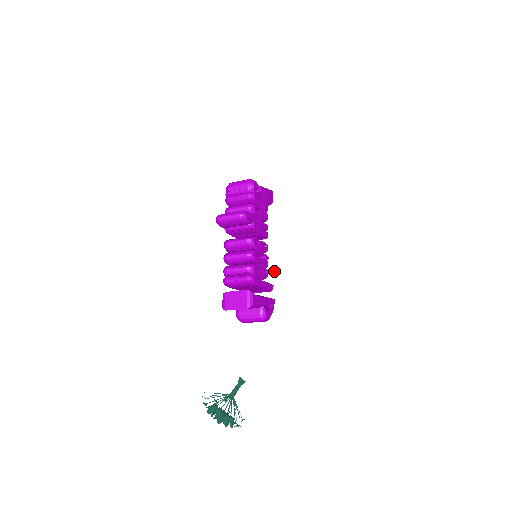
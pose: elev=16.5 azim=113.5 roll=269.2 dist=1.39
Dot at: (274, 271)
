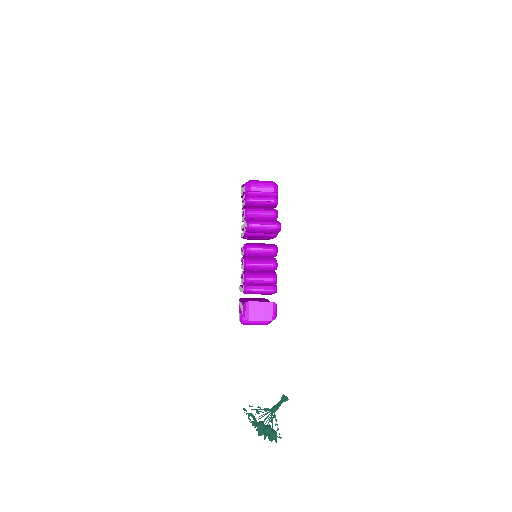
Dot at: occluded
